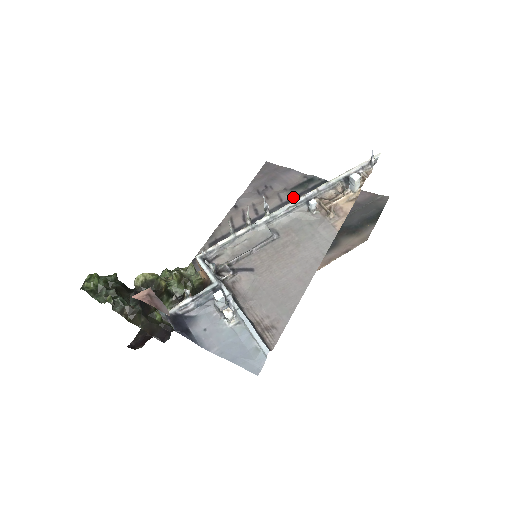
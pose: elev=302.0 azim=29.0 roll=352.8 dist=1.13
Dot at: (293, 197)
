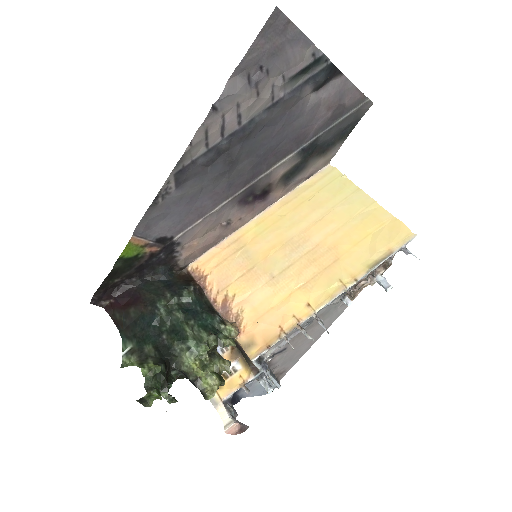
Dot at: (288, 94)
